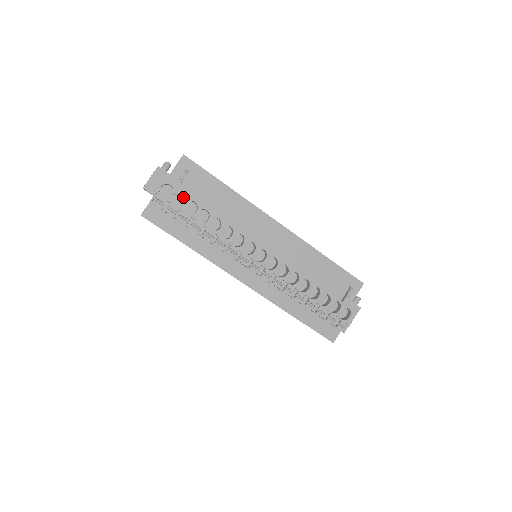
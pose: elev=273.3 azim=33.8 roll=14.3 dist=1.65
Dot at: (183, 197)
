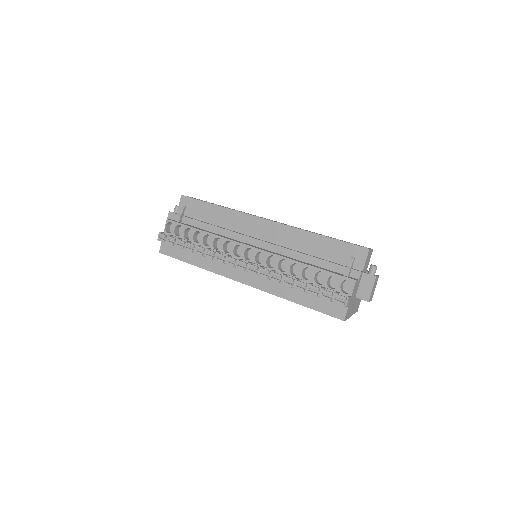
Dot at: occluded
